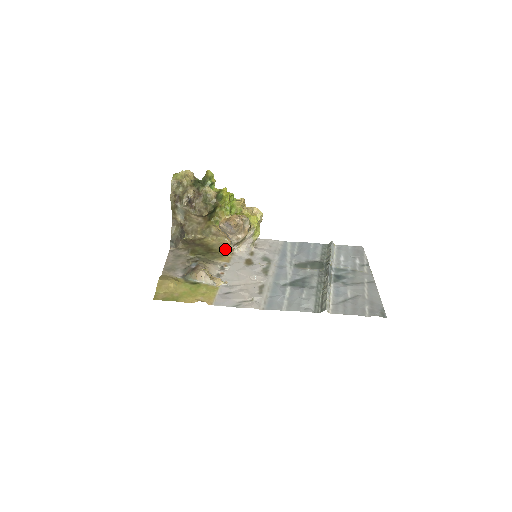
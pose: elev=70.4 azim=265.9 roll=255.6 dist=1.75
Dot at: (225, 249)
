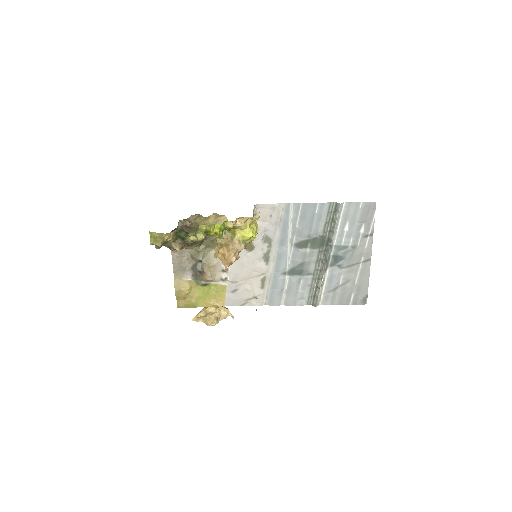
Dot at: occluded
